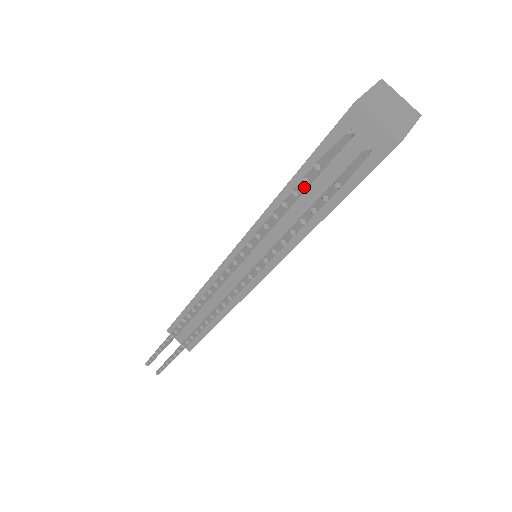
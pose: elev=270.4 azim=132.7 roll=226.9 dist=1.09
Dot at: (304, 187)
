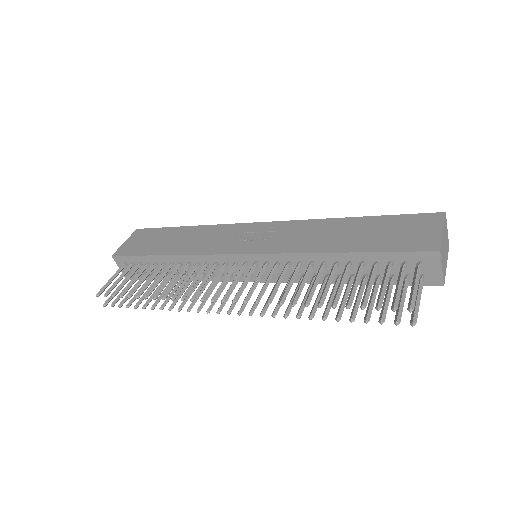
Dot at: (382, 301)
